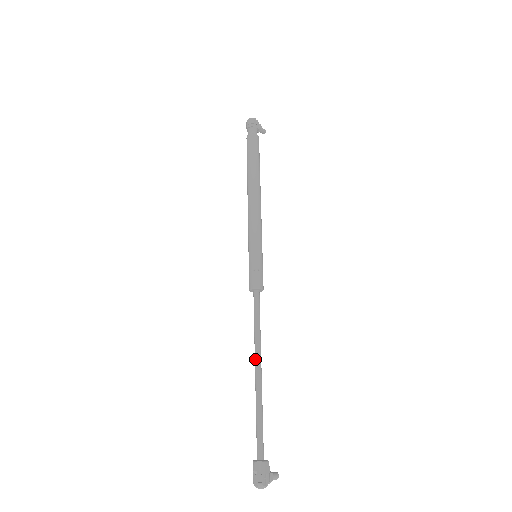
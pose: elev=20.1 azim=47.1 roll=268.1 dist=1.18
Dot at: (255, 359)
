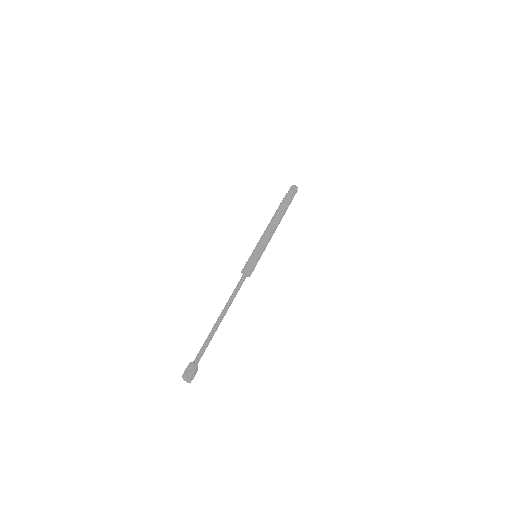
Dot at: (225, 308)
